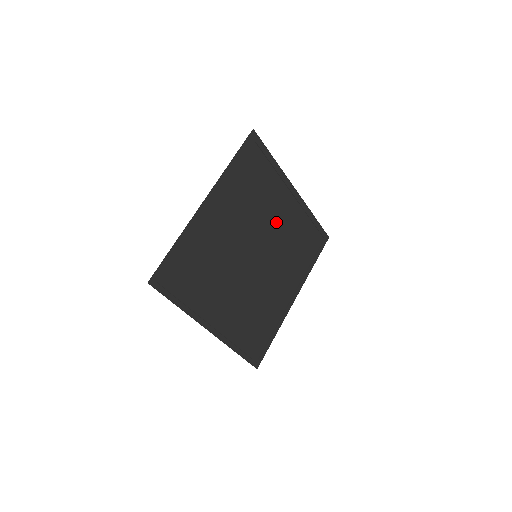
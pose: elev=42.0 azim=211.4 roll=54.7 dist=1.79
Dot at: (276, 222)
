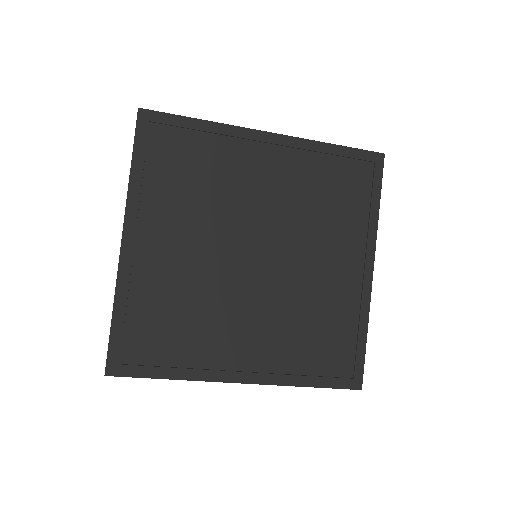
Dot at: (316, 263)
